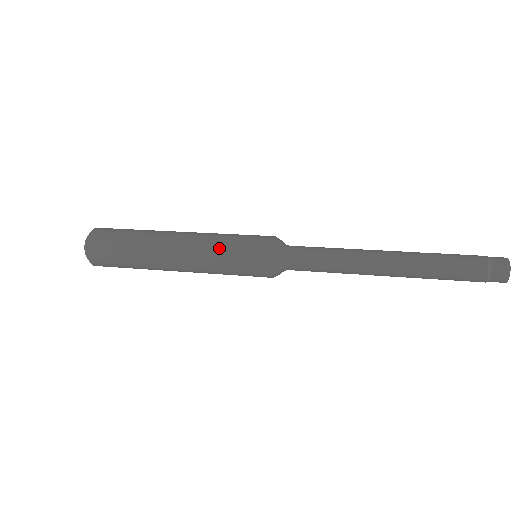
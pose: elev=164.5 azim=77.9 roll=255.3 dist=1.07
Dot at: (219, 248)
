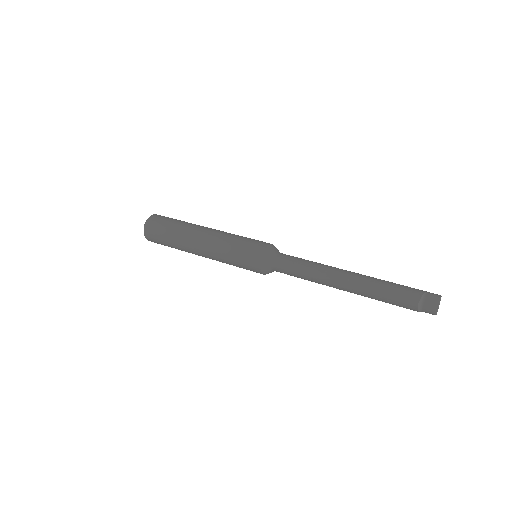
Dot at: (227, 248)
